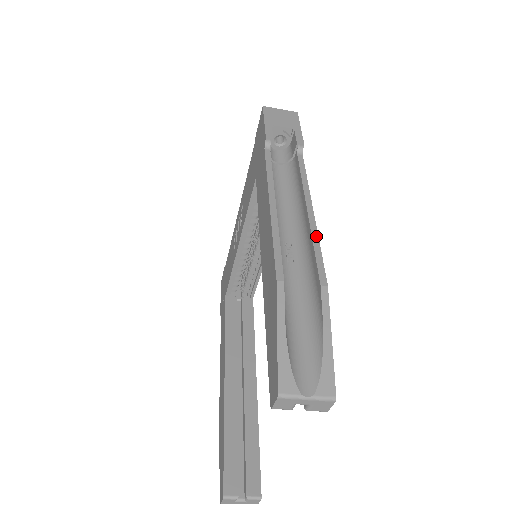
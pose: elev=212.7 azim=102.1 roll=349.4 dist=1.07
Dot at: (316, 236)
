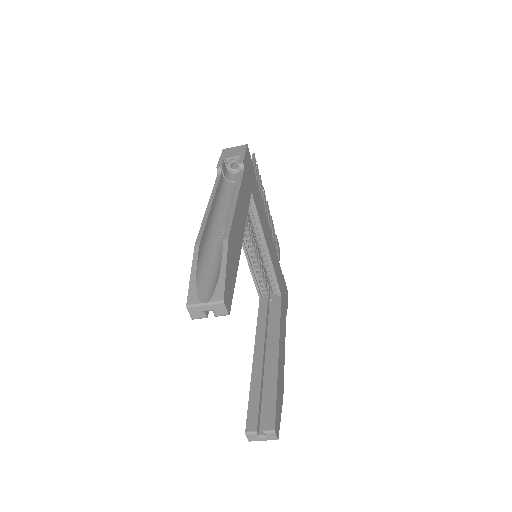
Dot at: (232, 214)
